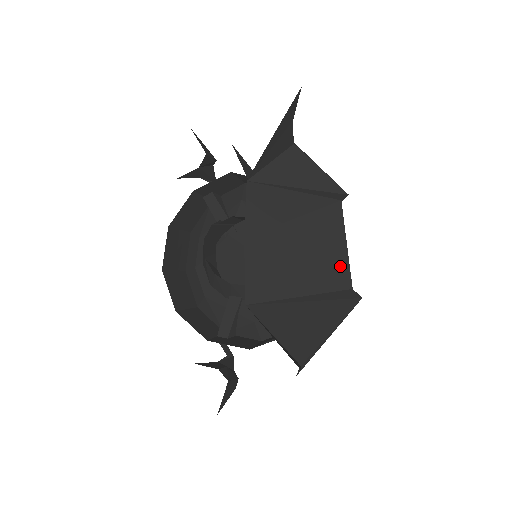
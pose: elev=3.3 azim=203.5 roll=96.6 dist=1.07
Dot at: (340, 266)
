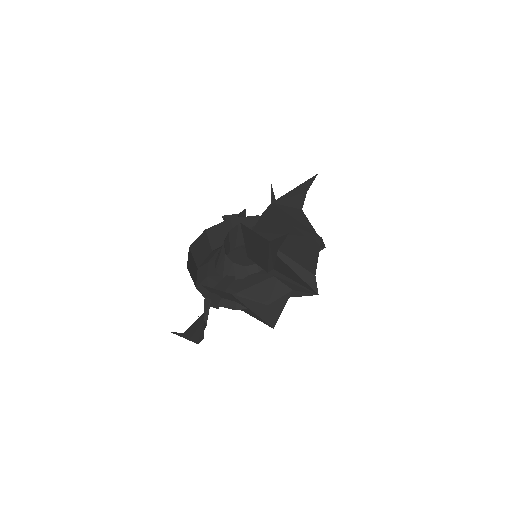
Dot at: (311, 261)
